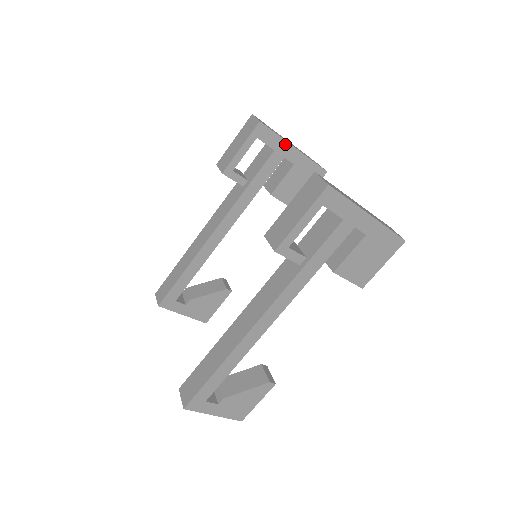
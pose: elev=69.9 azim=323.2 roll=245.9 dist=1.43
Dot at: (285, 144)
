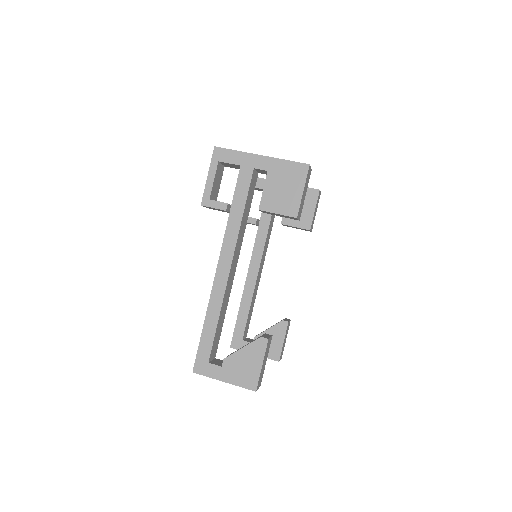
Dot at: occluded
